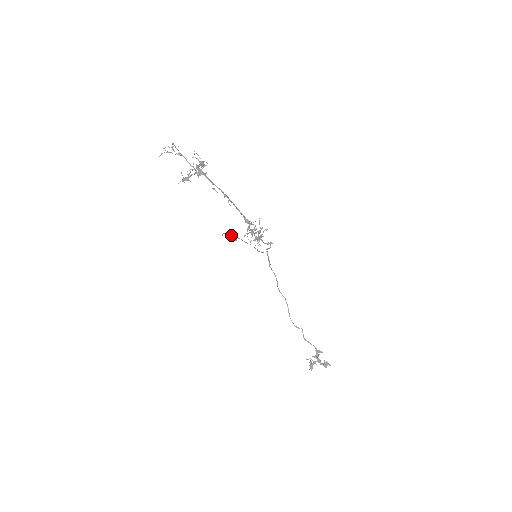
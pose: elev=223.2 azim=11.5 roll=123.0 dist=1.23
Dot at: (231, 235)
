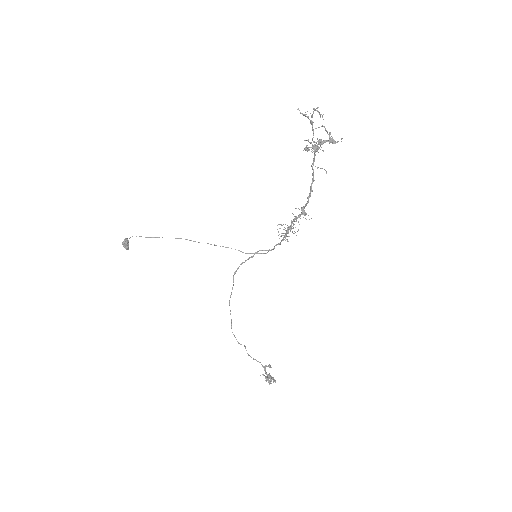
Dot at: (127, 242)
